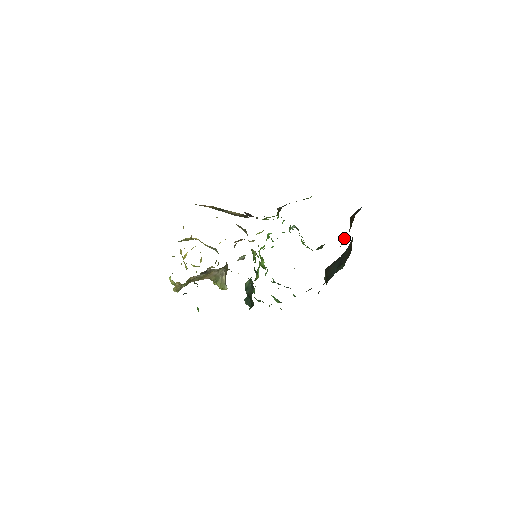
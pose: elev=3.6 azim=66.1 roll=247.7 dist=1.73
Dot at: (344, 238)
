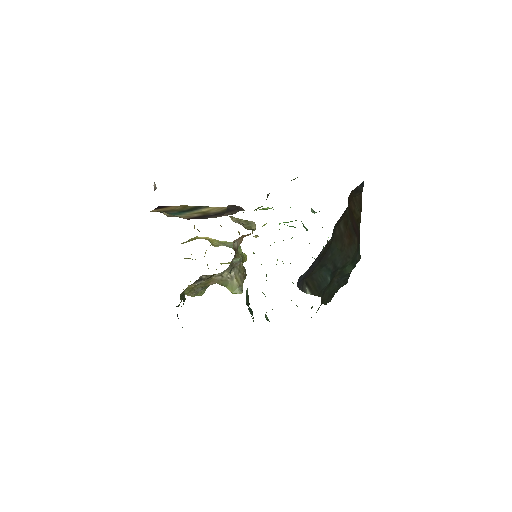
Dot at: (358, 225)
